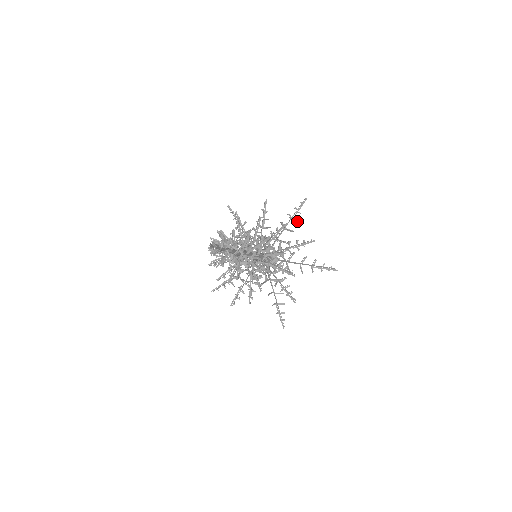
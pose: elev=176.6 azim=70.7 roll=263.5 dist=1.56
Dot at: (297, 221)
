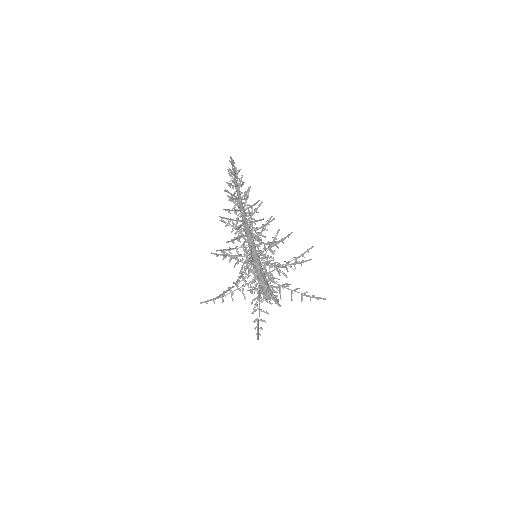
Dot at: occluded
